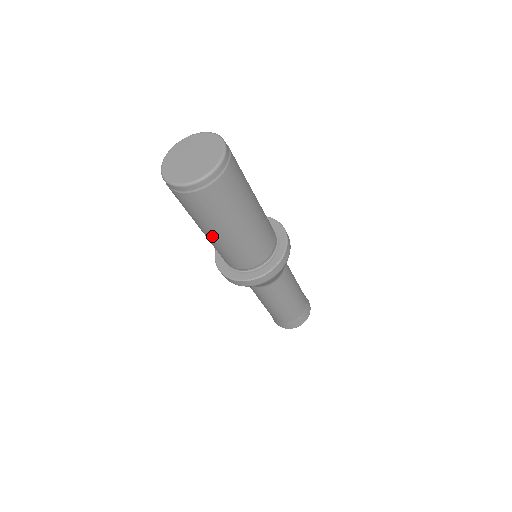
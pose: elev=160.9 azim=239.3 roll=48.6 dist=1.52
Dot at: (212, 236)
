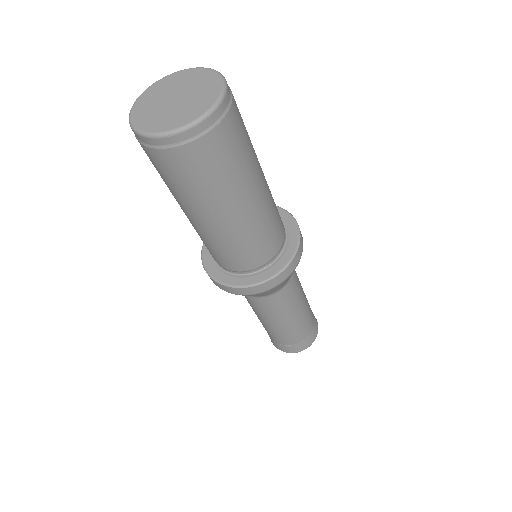
Dot at: (203, 221)
